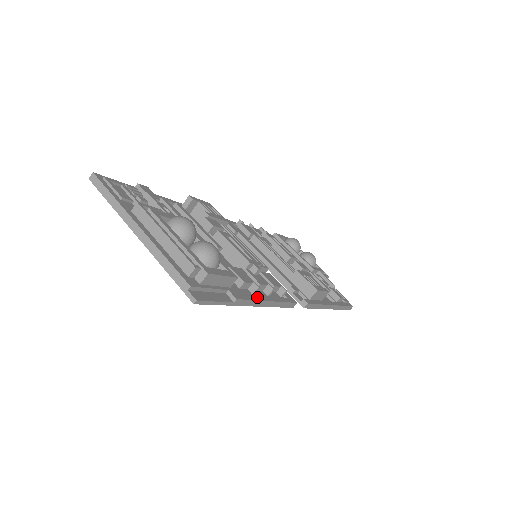
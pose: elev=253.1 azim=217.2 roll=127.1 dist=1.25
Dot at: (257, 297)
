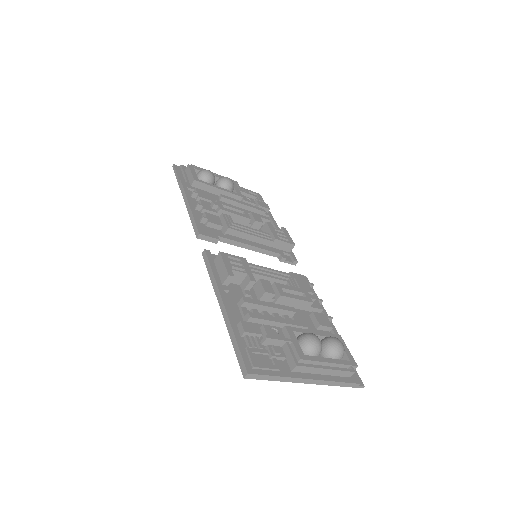
Dot at: occluded
